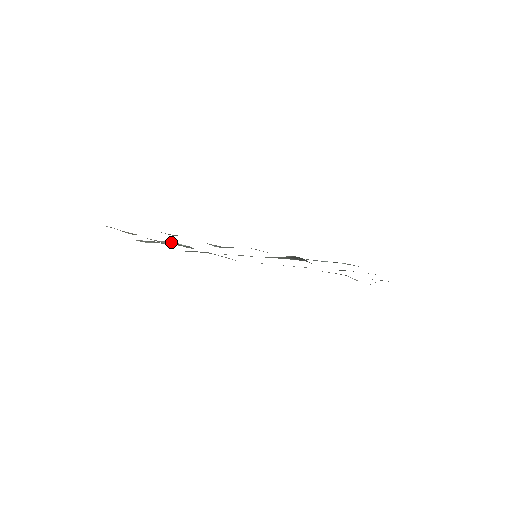
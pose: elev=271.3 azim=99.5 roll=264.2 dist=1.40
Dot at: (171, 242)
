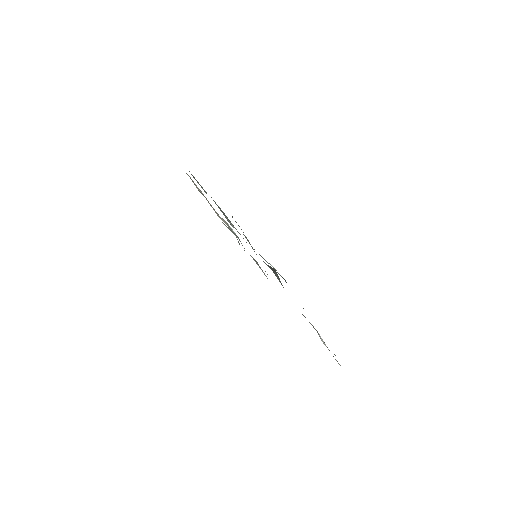
Dot at: (226, 222)
